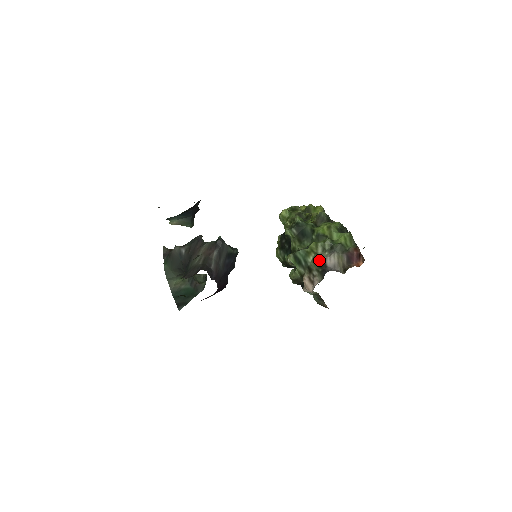
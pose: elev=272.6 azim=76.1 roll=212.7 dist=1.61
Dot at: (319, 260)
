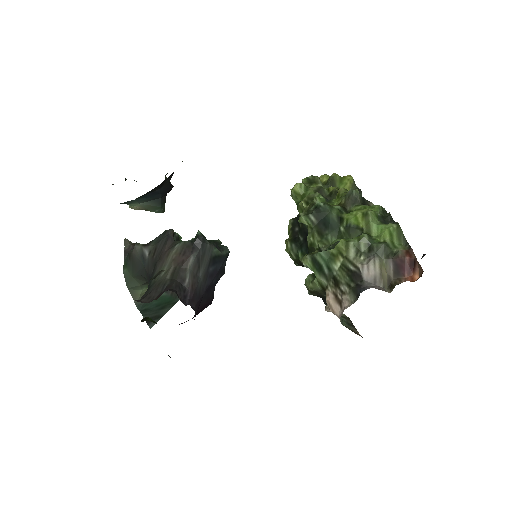
Dot at: (351, 269)
